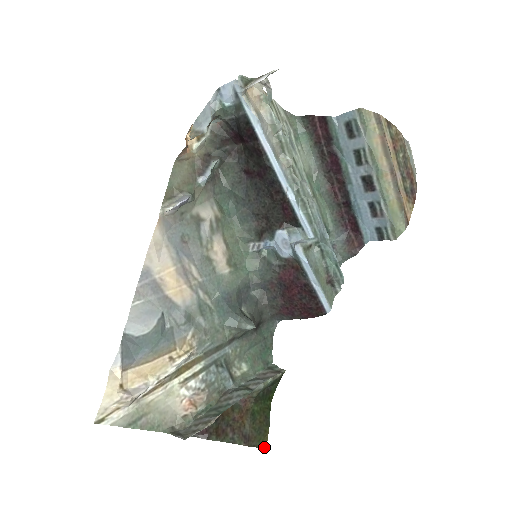
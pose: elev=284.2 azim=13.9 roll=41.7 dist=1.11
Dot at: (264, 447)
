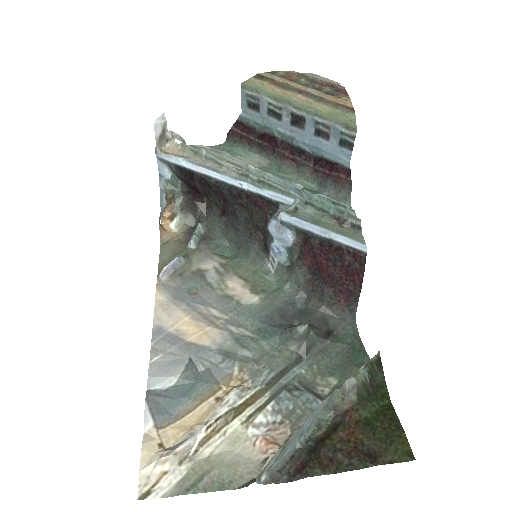
Dot at: (410, 459)
